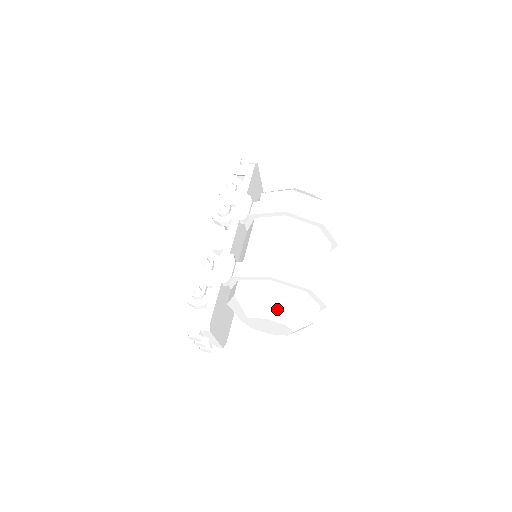
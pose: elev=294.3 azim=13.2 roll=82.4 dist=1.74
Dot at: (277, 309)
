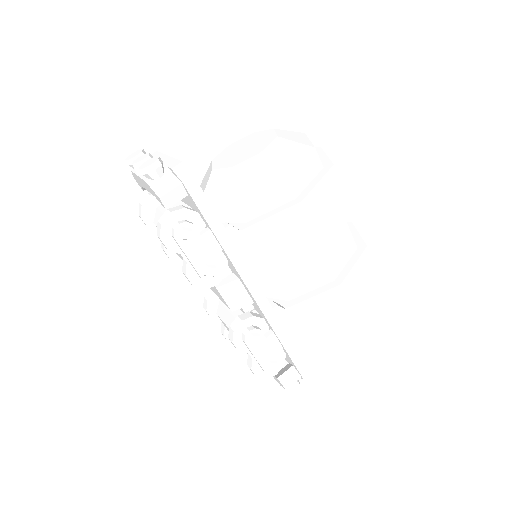
Dot at: occluded
